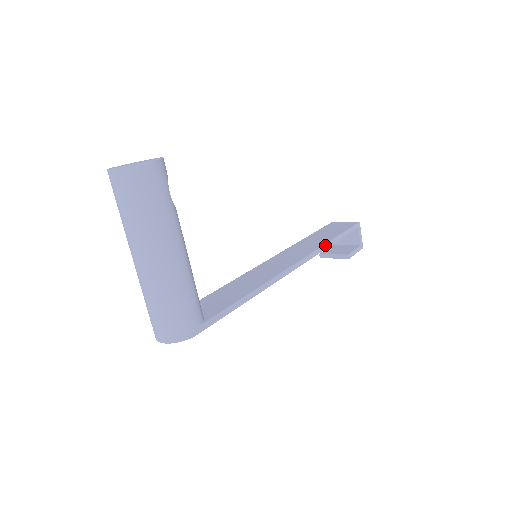
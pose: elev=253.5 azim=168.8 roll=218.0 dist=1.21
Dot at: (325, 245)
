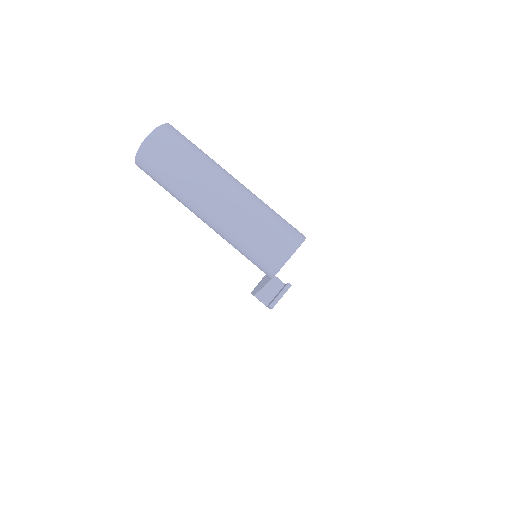
Dot at: occluded
